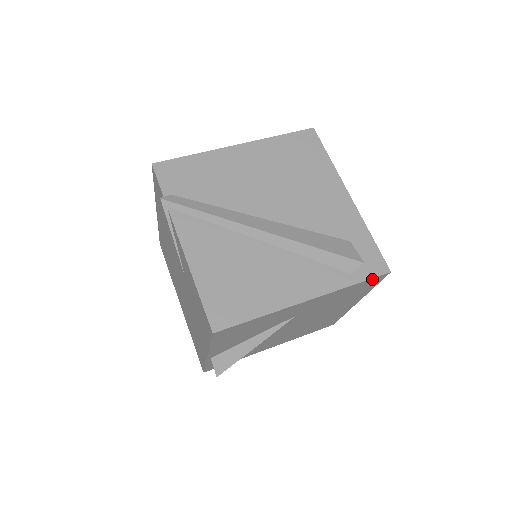
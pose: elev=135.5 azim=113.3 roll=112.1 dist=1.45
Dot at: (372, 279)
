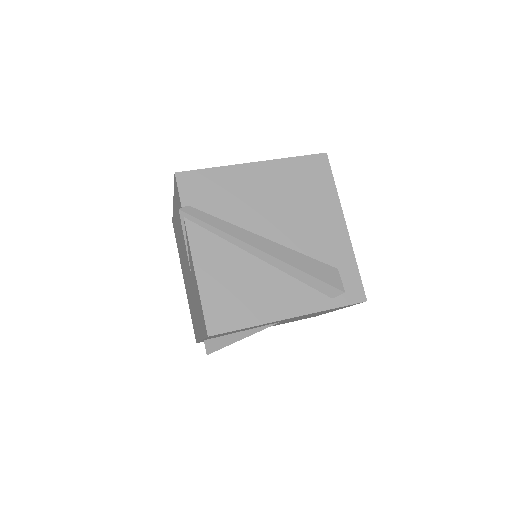
Dot at: occluded
